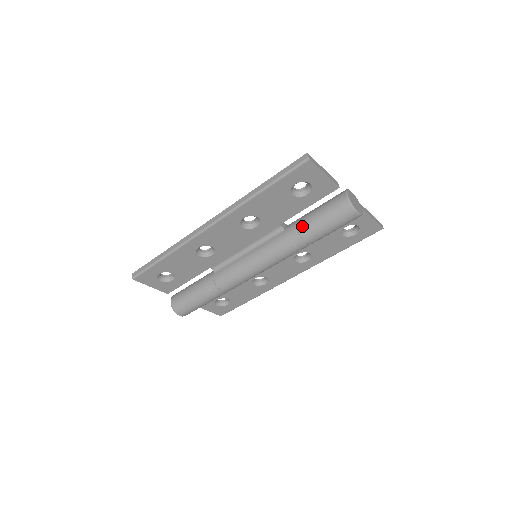
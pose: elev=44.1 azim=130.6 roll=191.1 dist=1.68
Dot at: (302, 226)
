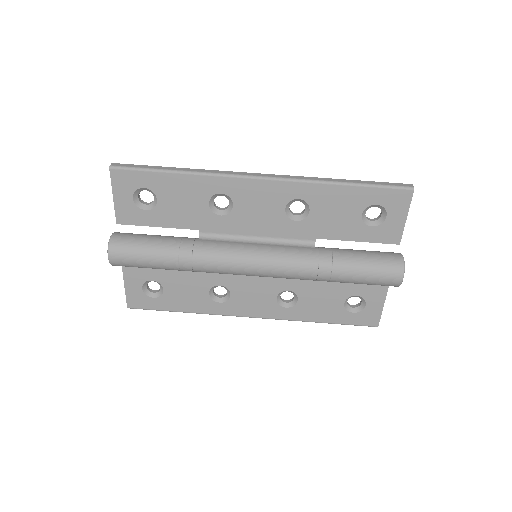
Dot at: (340, 254)
